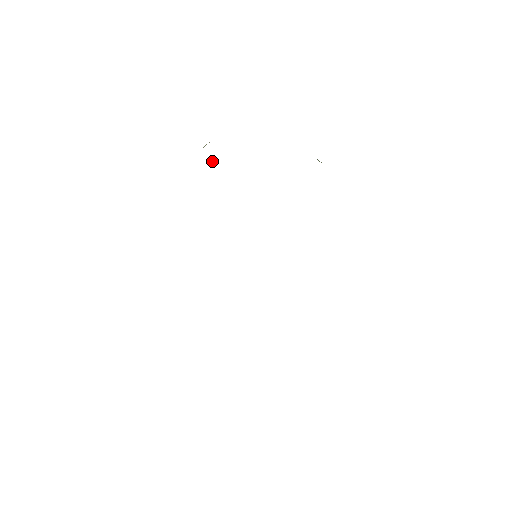
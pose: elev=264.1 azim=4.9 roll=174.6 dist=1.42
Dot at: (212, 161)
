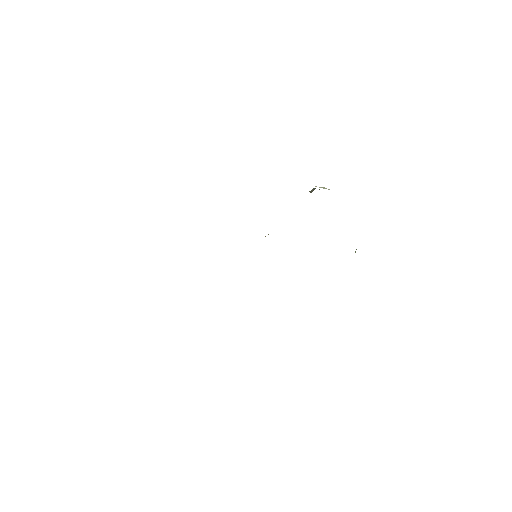
Dot at: (312, 191)
